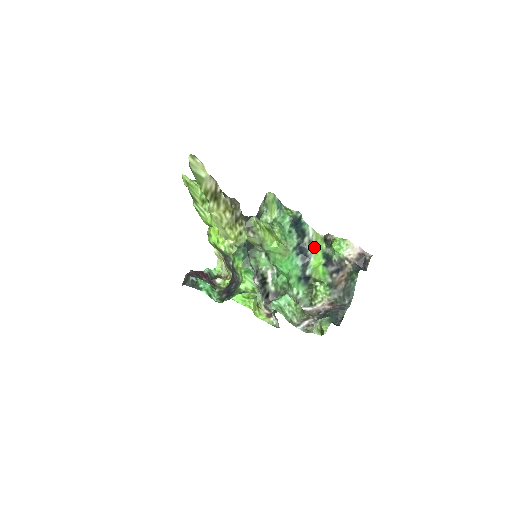
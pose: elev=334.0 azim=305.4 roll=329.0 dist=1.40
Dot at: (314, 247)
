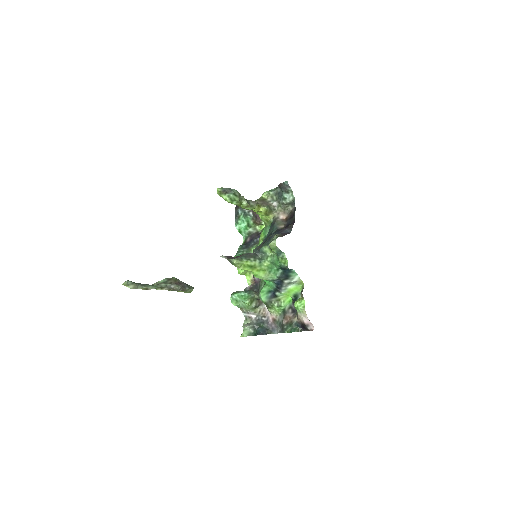
Dot at: (291, 288)
